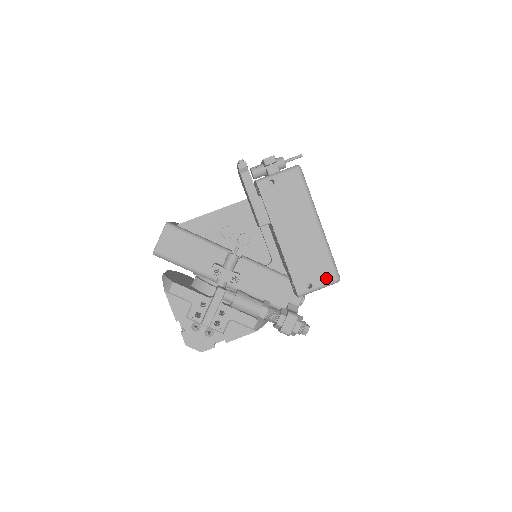
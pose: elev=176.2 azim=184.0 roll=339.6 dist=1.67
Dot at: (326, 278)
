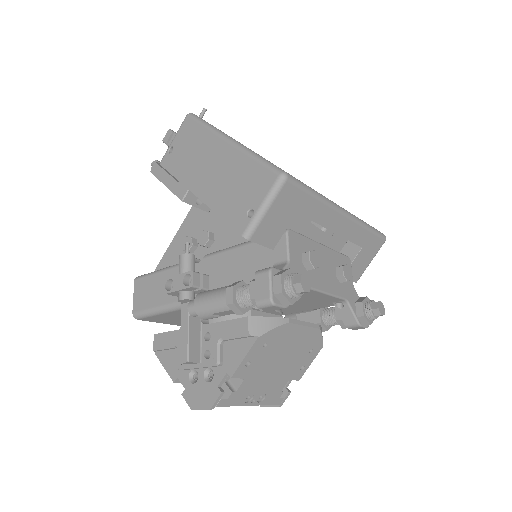
Dot at: (264, 187)
